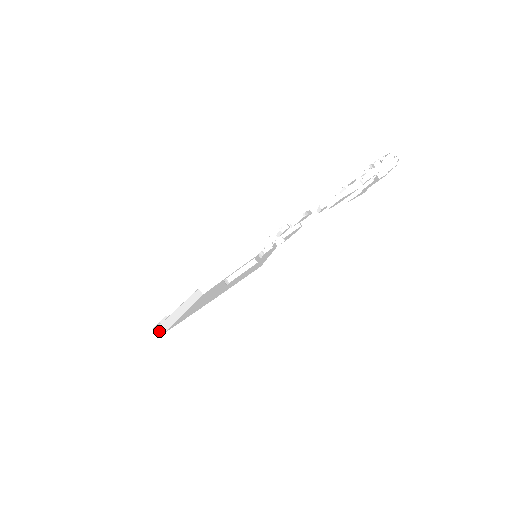
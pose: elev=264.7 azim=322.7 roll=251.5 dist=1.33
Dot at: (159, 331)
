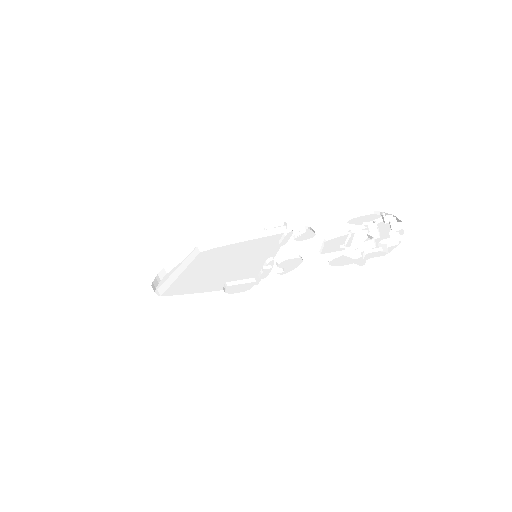
Dot at: (156, 285)
